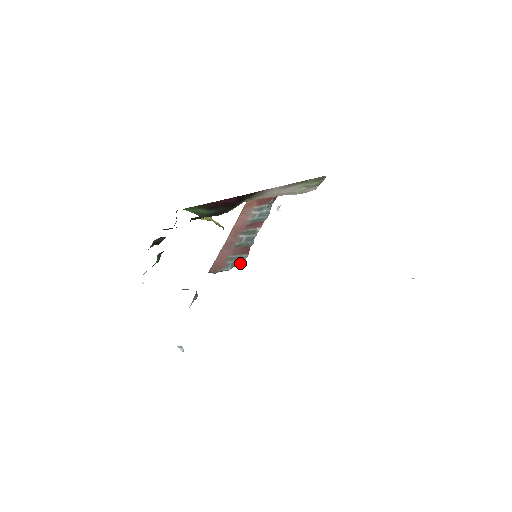
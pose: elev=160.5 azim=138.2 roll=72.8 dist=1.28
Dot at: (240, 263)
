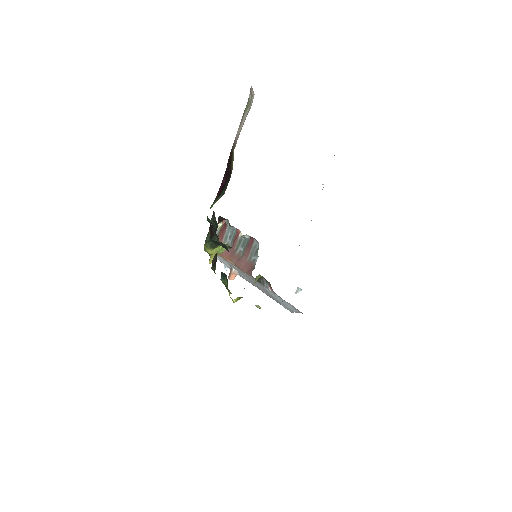
Dot at: (257, 248)
